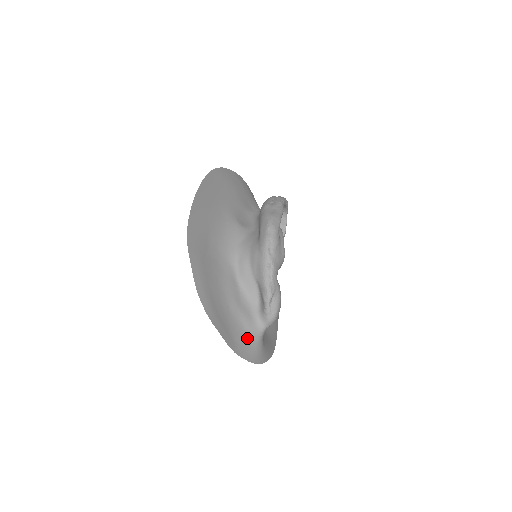
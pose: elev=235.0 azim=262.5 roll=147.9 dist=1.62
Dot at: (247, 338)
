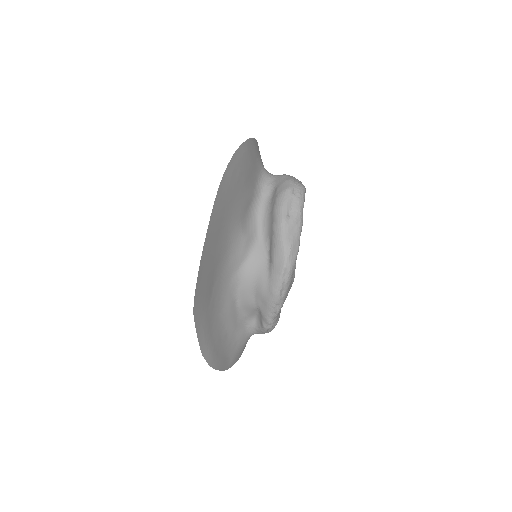
Dot at: (239, 347)
